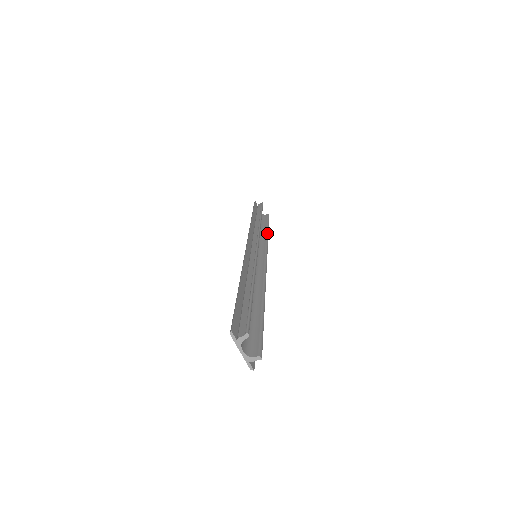
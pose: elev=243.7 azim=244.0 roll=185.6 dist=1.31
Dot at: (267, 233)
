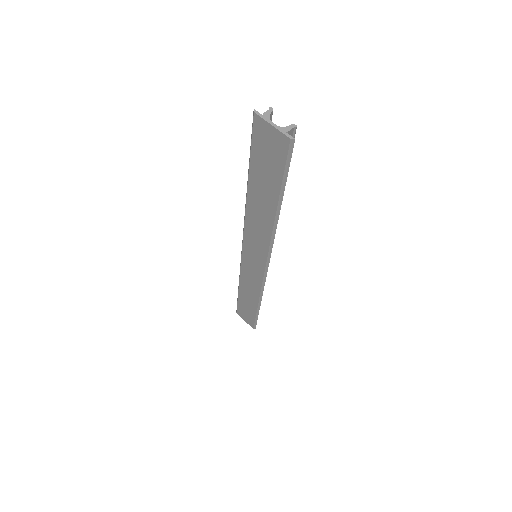
Dot at: occluded
